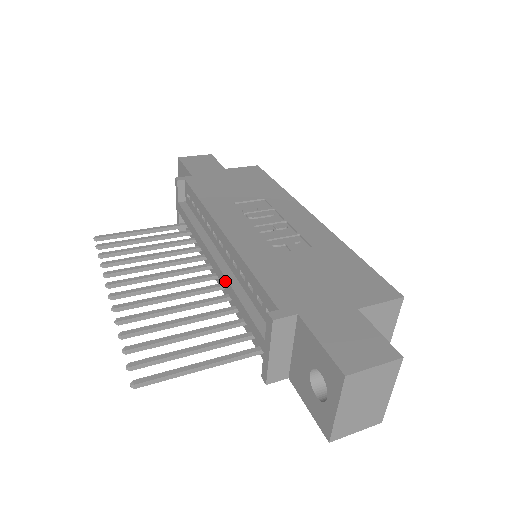
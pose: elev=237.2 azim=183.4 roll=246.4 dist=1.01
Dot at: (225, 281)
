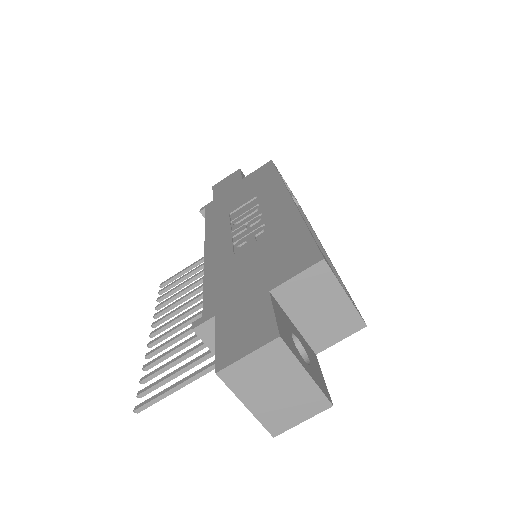
Dot at: occluded
